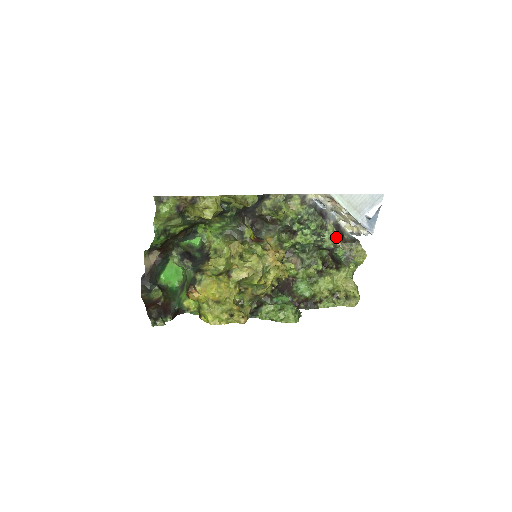
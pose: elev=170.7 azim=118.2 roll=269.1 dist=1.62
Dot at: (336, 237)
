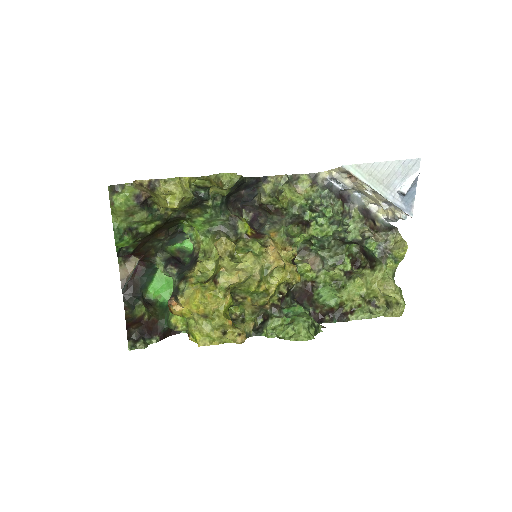
Dot at: (364, 225)
